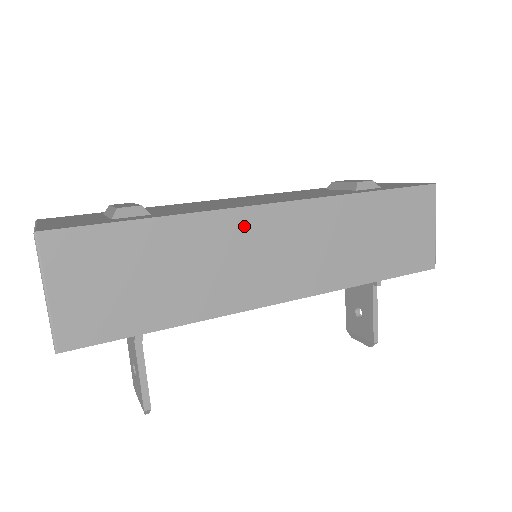
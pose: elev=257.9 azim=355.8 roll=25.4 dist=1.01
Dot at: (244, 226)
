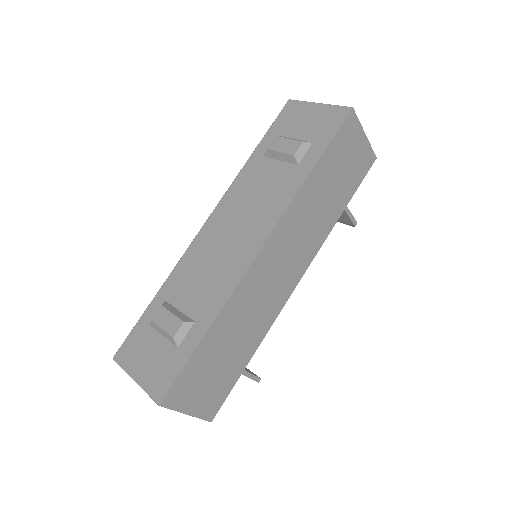
Dot at: (254, 279)
